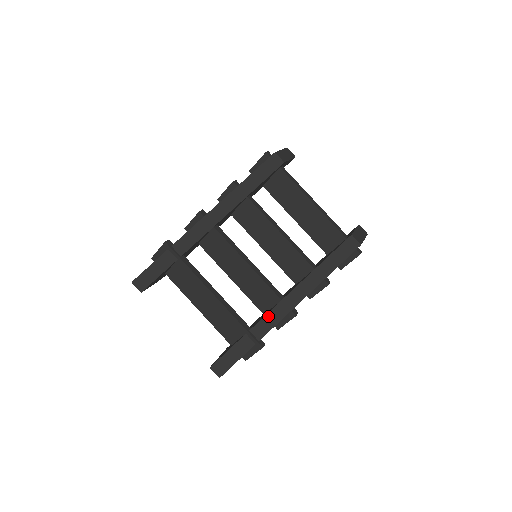
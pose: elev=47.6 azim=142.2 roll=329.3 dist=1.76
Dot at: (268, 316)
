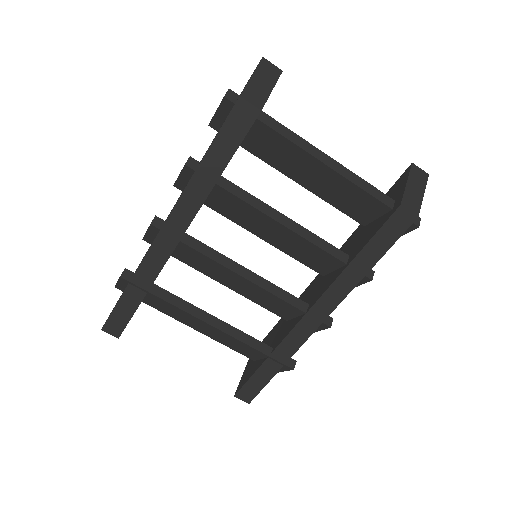
Dot at: (292, 334)
